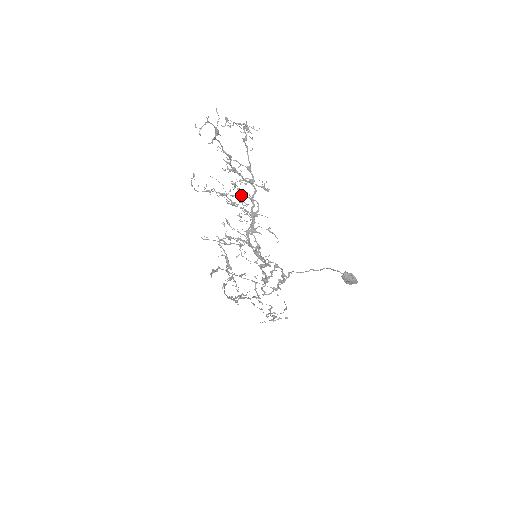
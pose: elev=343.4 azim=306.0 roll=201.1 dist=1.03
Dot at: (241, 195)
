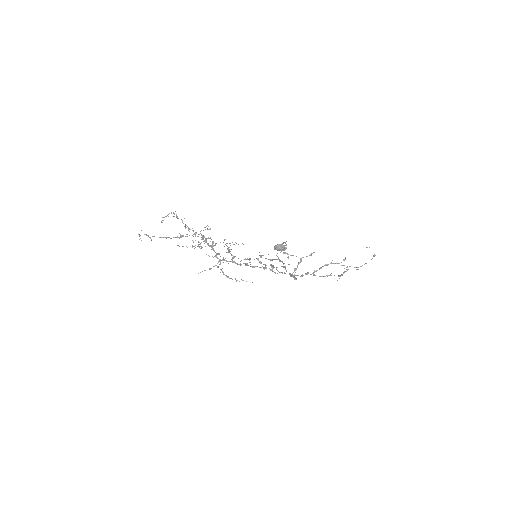
Dot at: occluded
